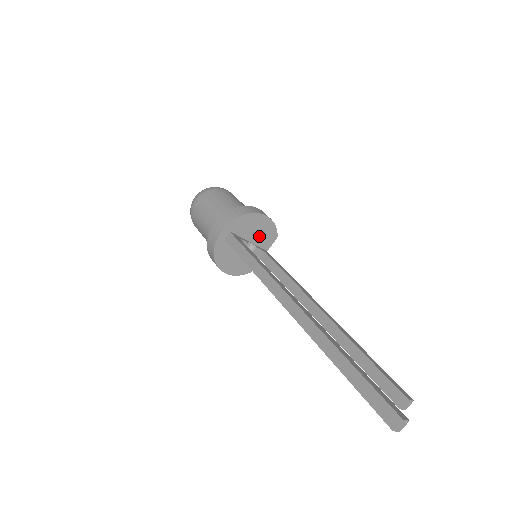
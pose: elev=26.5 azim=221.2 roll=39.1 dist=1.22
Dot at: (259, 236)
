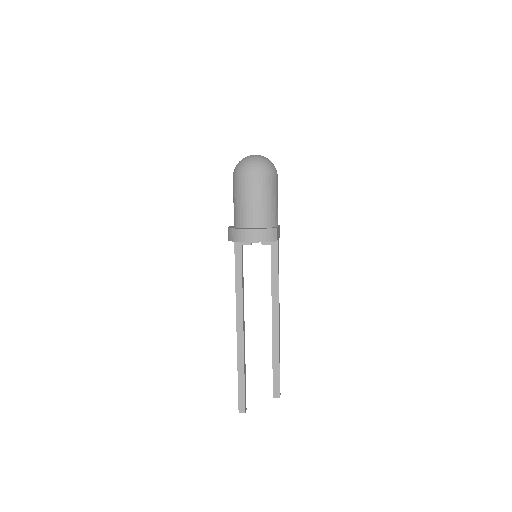
Dot at: occluded
